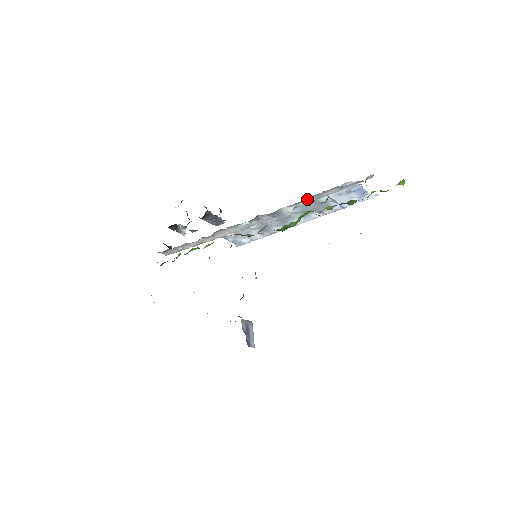
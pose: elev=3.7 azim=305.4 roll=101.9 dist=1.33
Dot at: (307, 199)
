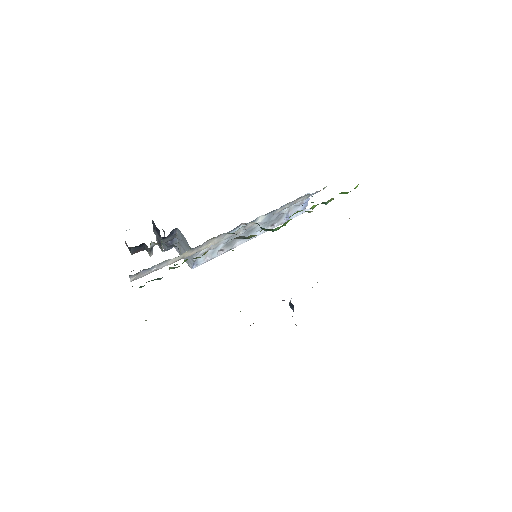
Dot at: (285, 206)
